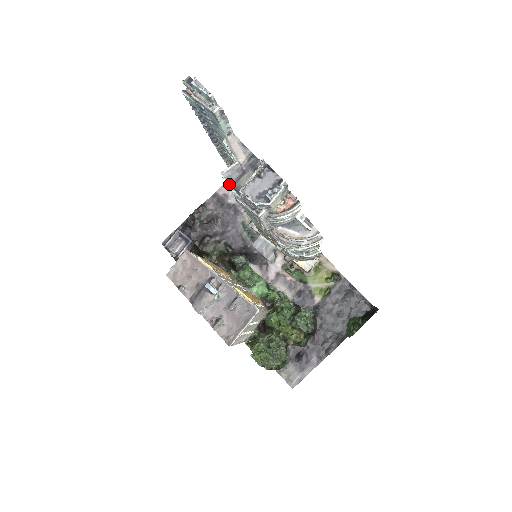
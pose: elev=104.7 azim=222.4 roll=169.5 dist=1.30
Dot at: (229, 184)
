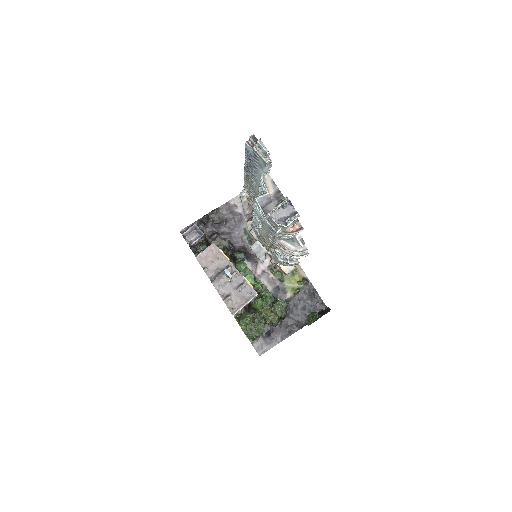
Dot at: (260, 207)
